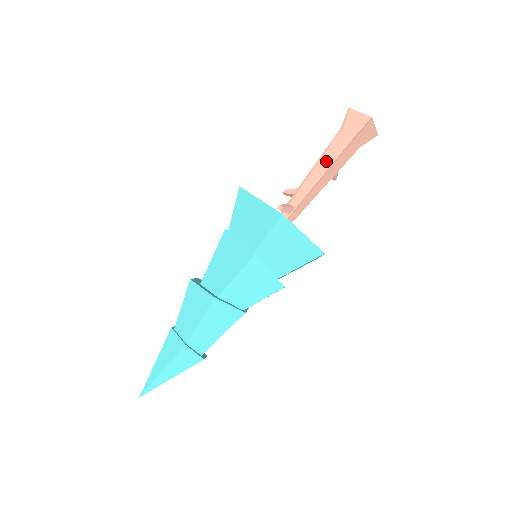
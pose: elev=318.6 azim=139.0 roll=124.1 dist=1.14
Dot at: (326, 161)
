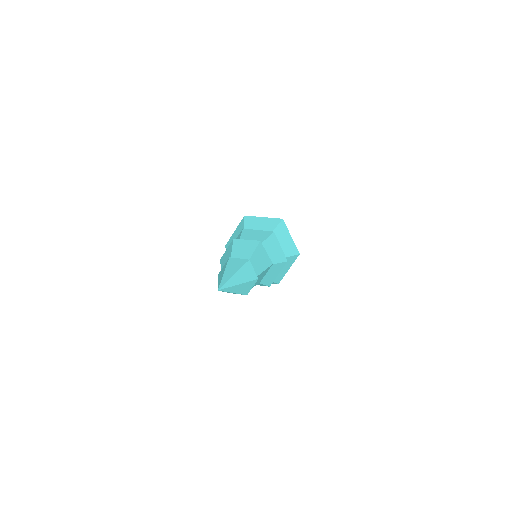
Dot at: occluded
